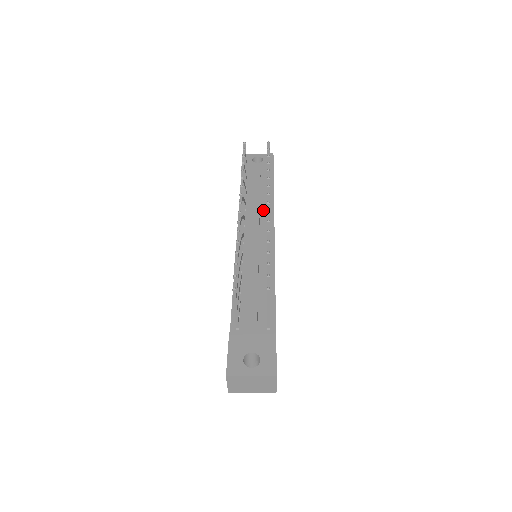
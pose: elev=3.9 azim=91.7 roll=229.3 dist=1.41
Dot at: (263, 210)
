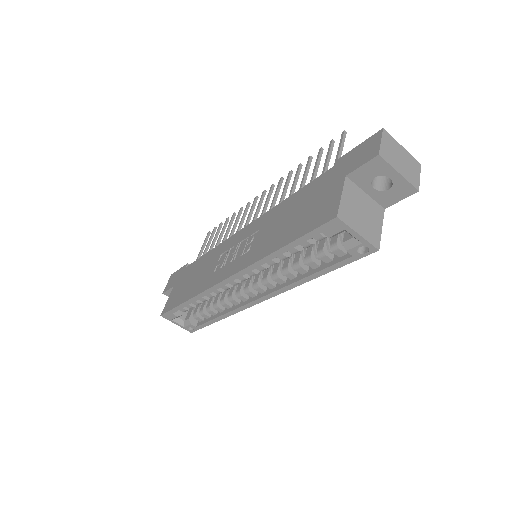
Dot at: occluded
